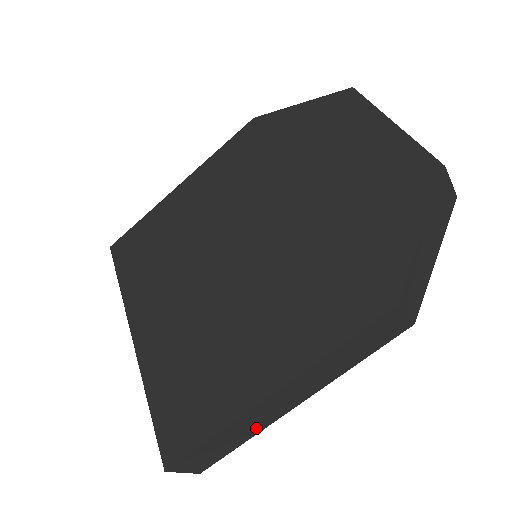
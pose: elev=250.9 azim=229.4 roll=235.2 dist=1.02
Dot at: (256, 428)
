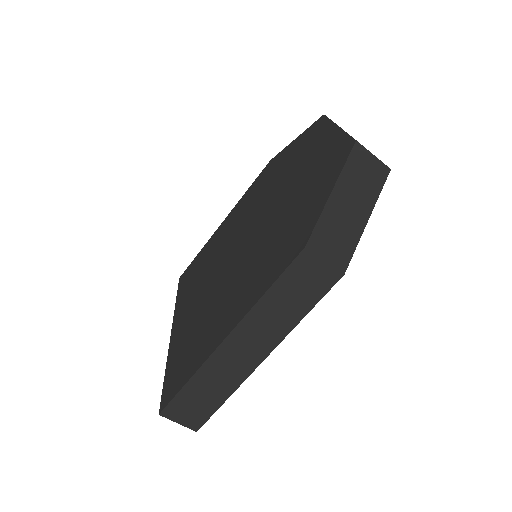
Dot at: (230, 382)
